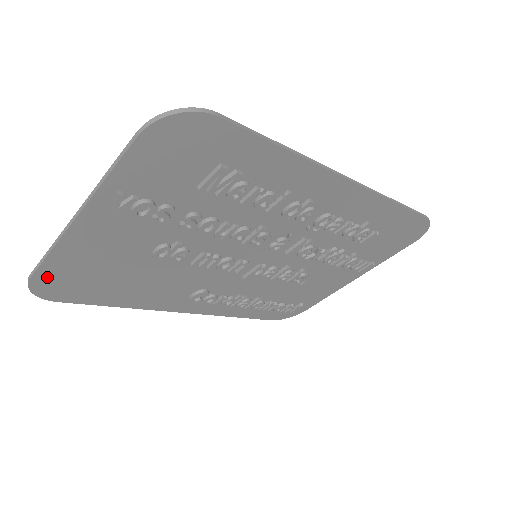
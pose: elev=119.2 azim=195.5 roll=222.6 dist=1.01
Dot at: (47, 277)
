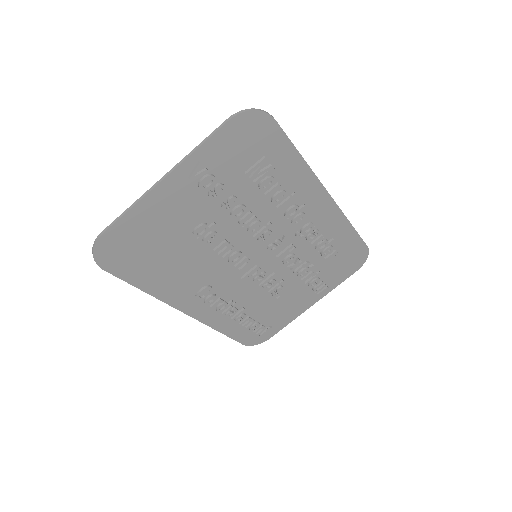
Dot at: (113, 237)
